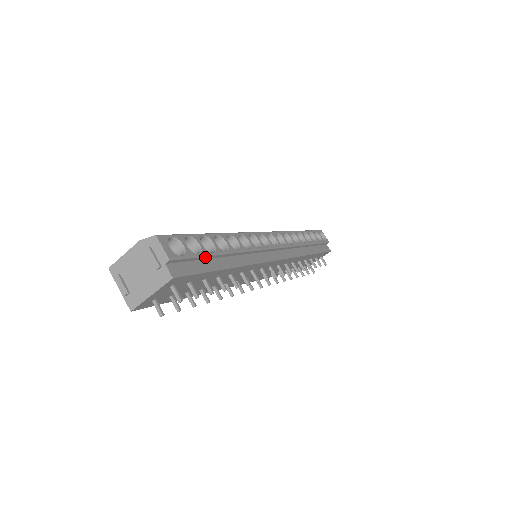
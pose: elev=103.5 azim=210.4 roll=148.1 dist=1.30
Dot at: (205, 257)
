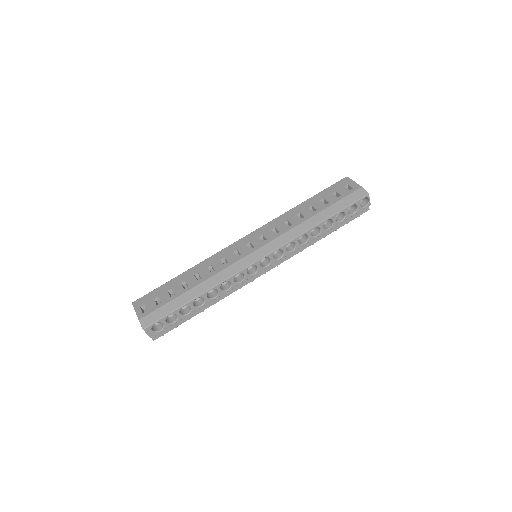
Dot at: (181, 318)
